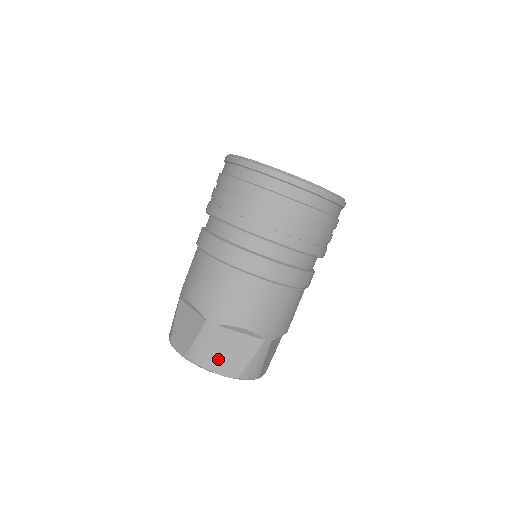
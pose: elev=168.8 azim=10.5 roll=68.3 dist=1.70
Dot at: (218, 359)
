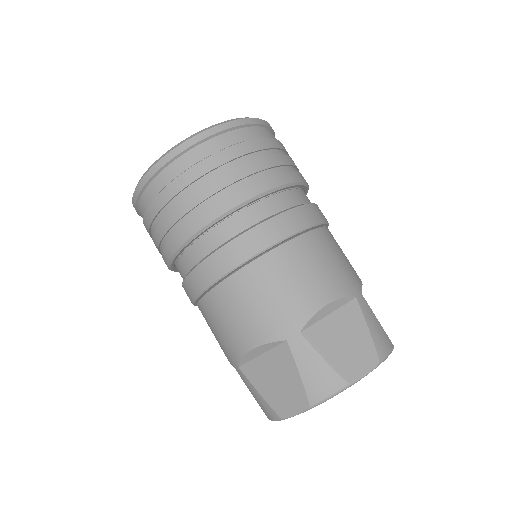
Dot at: (274, 400)
